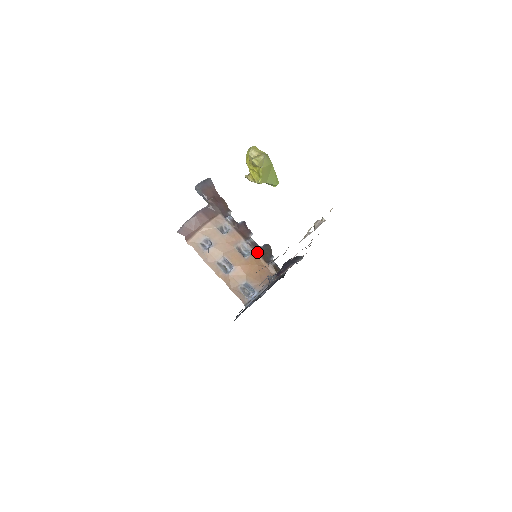
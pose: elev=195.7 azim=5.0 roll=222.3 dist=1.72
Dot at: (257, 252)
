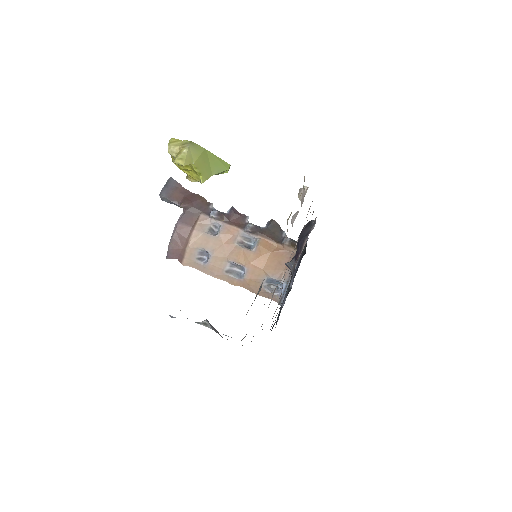
Dot at: (263, 236)
